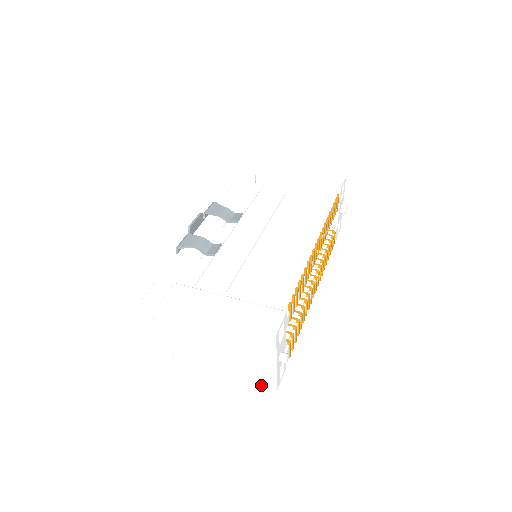
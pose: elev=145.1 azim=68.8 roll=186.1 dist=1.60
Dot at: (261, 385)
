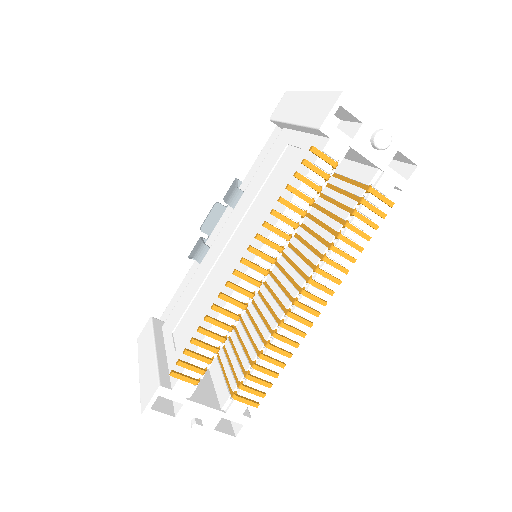
Dot at: occluded
